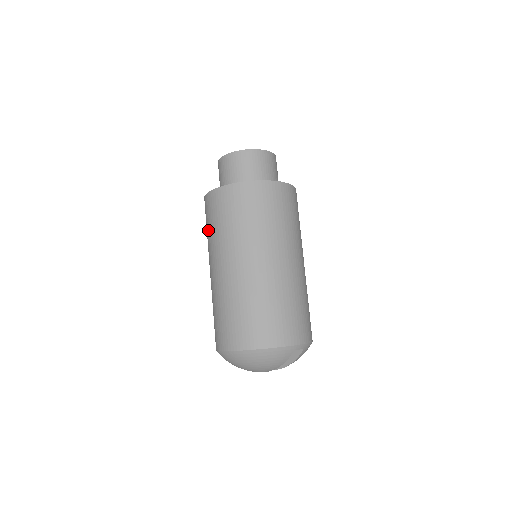
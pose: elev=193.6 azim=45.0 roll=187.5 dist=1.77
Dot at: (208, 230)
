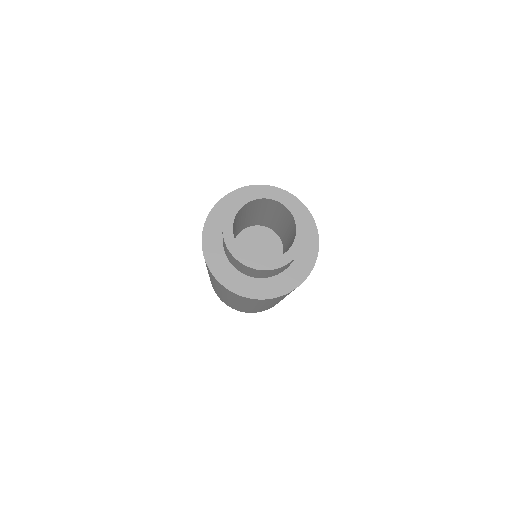
Dot at: (238, 300)
